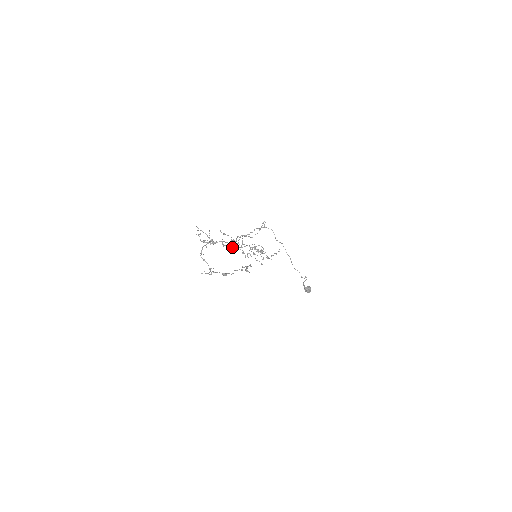
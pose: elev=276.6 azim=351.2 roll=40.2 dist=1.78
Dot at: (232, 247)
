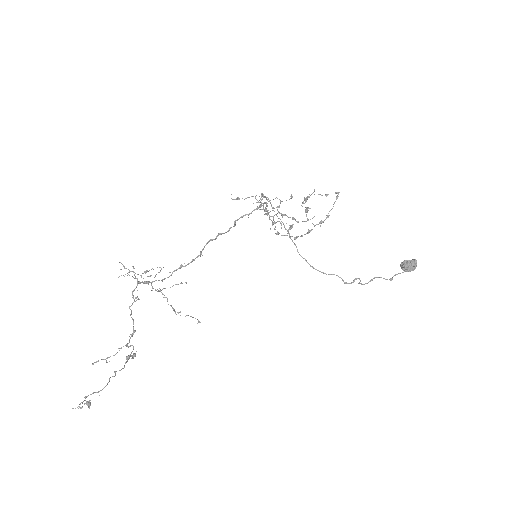
Dot at: occluded
